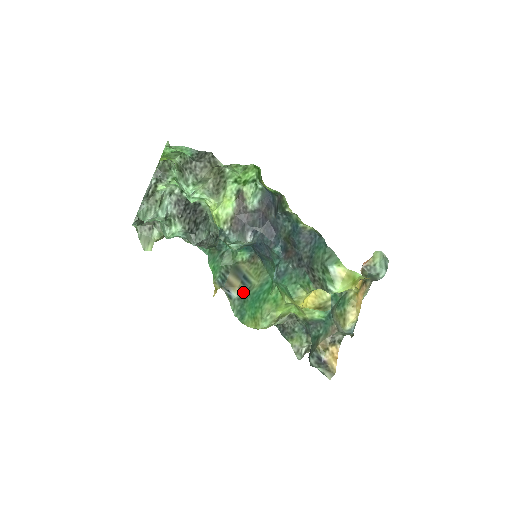
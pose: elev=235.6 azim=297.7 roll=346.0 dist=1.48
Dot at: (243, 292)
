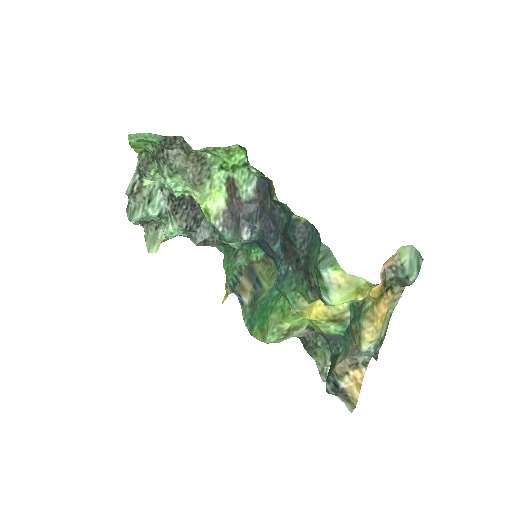
Dot at: (253, 298)
